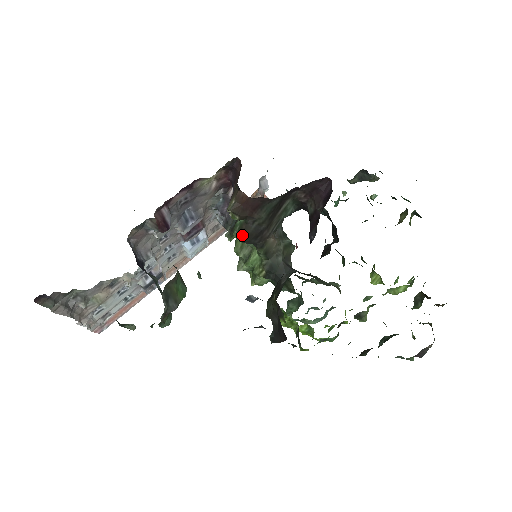
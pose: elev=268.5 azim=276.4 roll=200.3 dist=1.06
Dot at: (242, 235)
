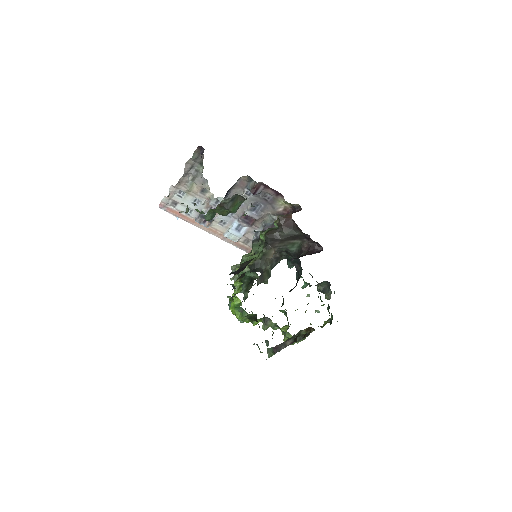
Dot at: (269, 232)
